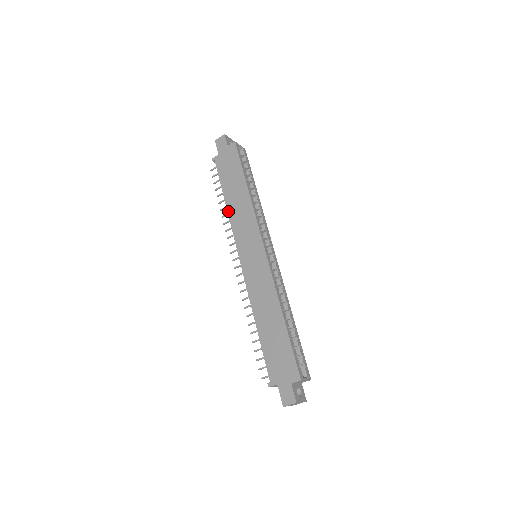
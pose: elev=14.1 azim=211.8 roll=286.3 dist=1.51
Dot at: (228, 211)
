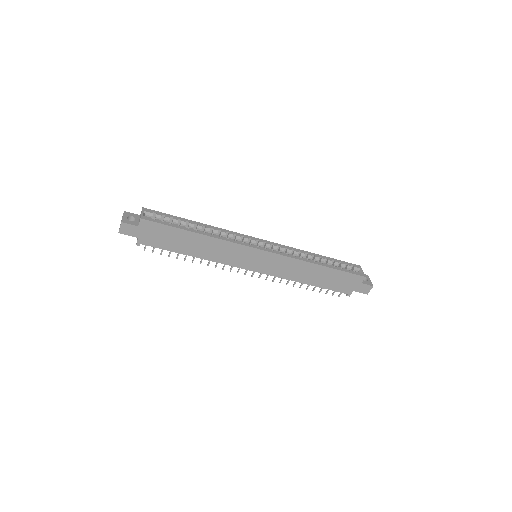
Dot at: occluded
